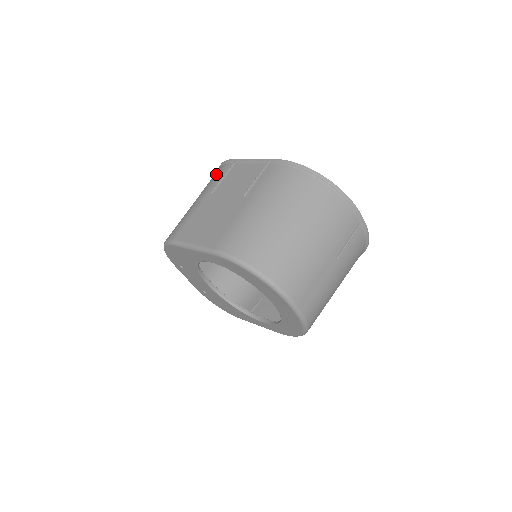
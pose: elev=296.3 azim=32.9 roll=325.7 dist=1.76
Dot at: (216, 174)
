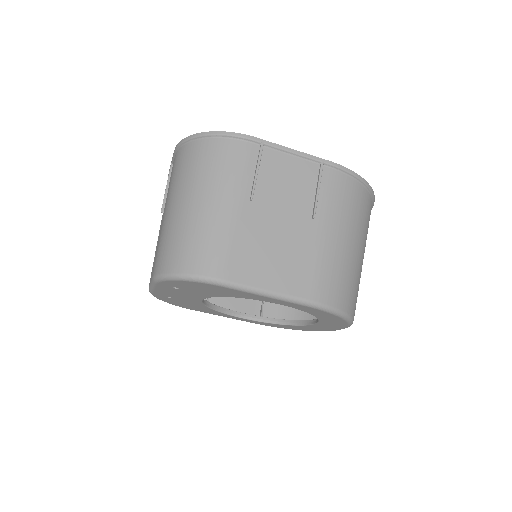
Dot at: (230, 156)
